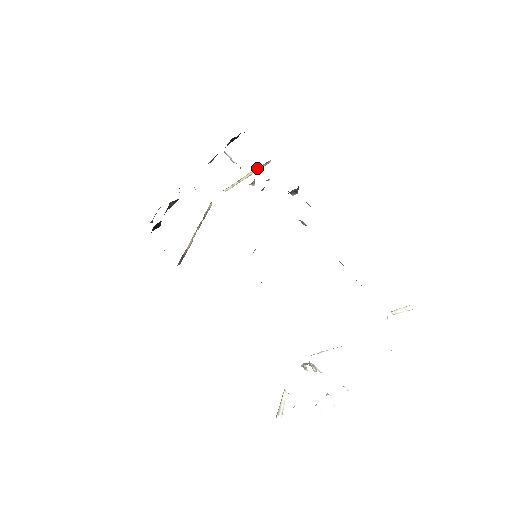
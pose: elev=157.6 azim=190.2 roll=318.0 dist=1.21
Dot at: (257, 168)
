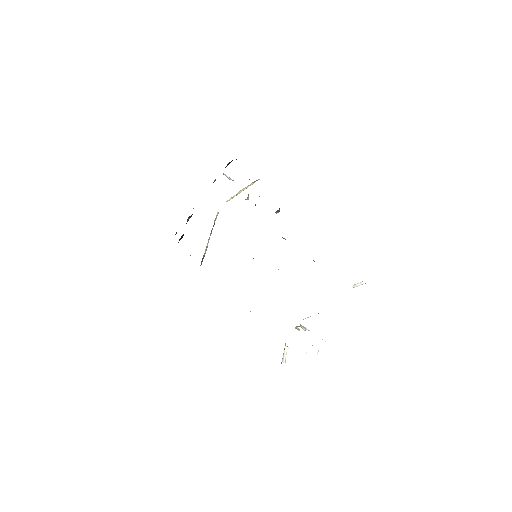
Dot at: occluded
